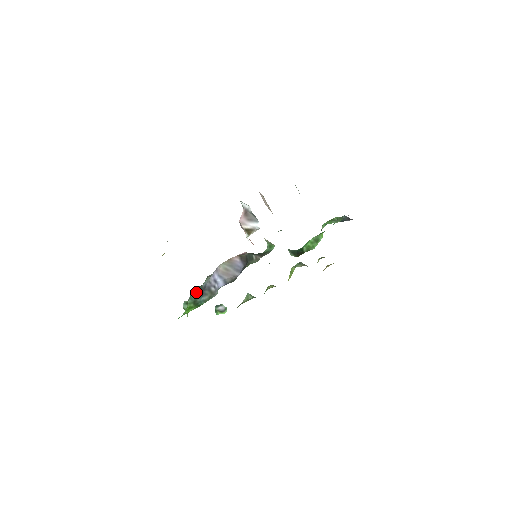
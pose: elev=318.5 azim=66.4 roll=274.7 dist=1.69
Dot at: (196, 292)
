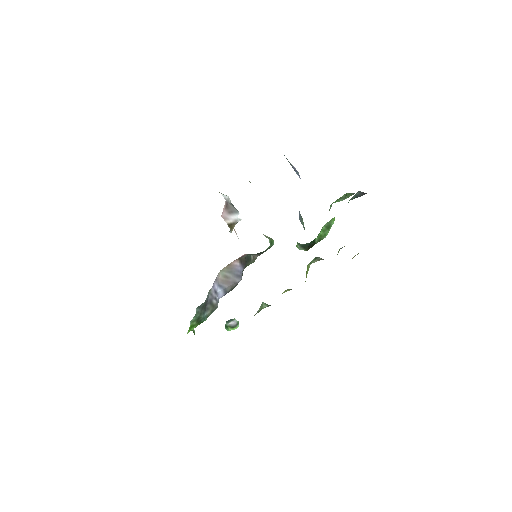
Dot at: (200, 308)
